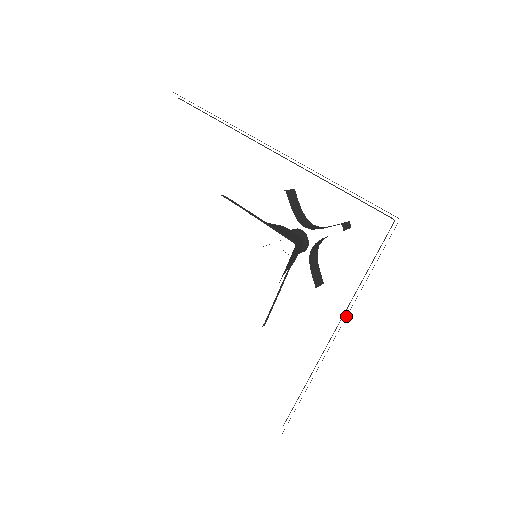
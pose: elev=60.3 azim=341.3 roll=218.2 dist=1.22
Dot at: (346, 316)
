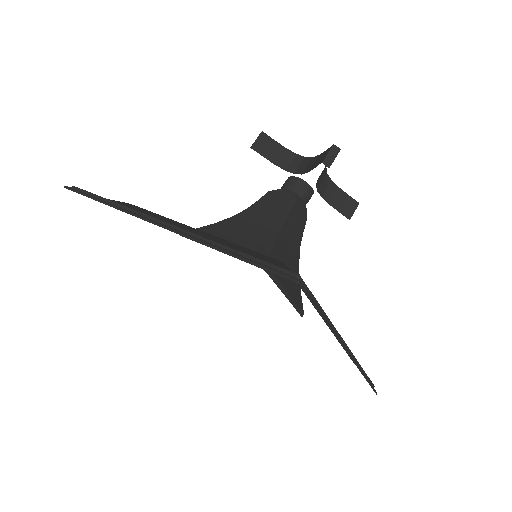
Dot at: occluded
